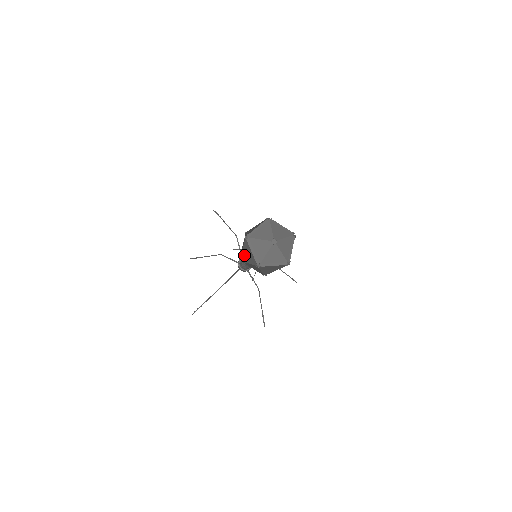
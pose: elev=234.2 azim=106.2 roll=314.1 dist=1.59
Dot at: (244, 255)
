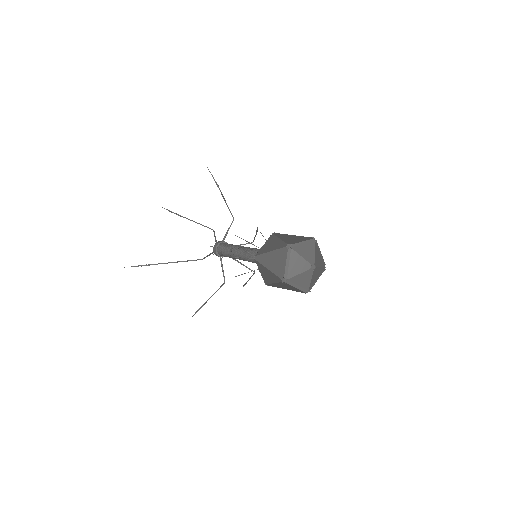
Dot at: (268, 258)
